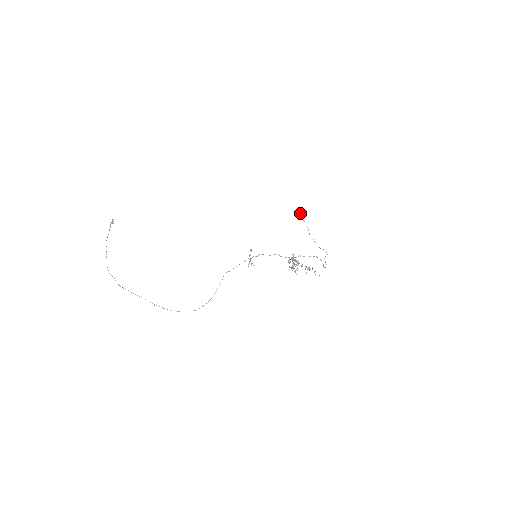
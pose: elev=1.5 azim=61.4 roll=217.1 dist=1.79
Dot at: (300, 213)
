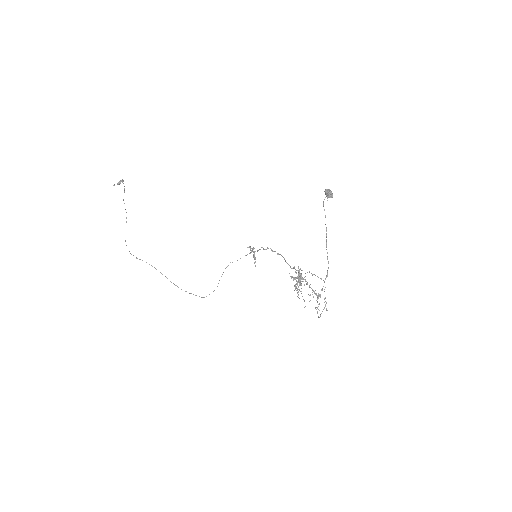
Dot at: (327, 194)
